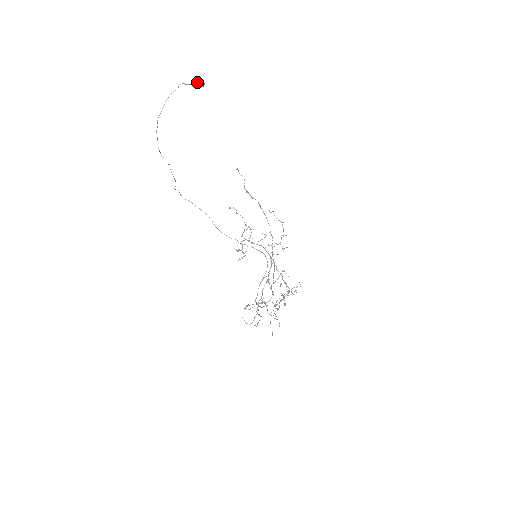
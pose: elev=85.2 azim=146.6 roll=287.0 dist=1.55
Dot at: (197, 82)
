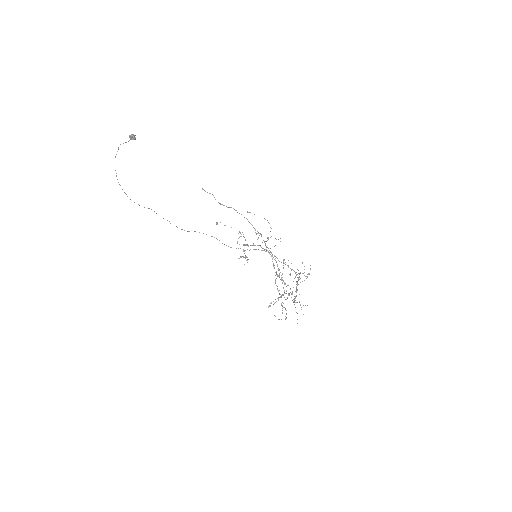
Dot at: occluded
